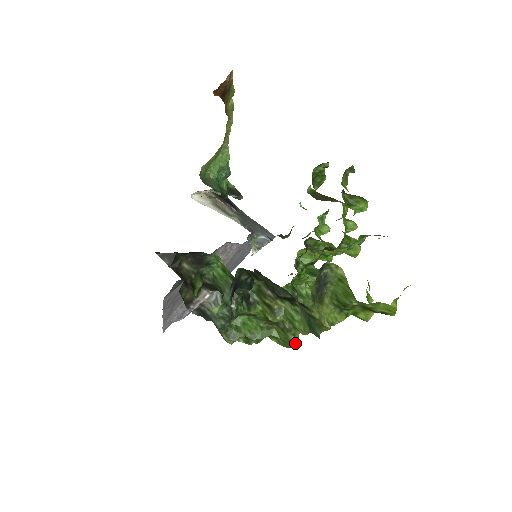
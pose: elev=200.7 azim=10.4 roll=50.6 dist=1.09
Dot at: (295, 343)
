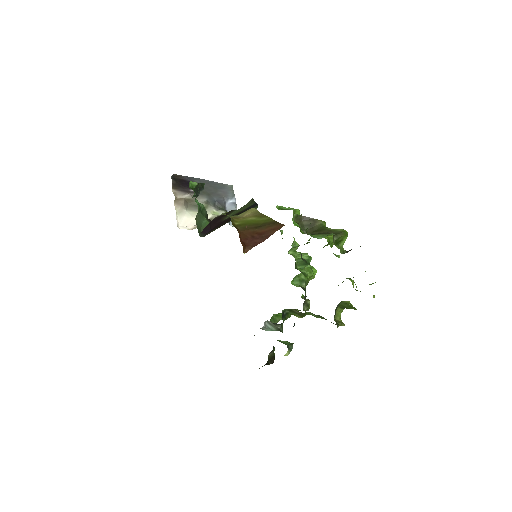
Dot at: occluded
